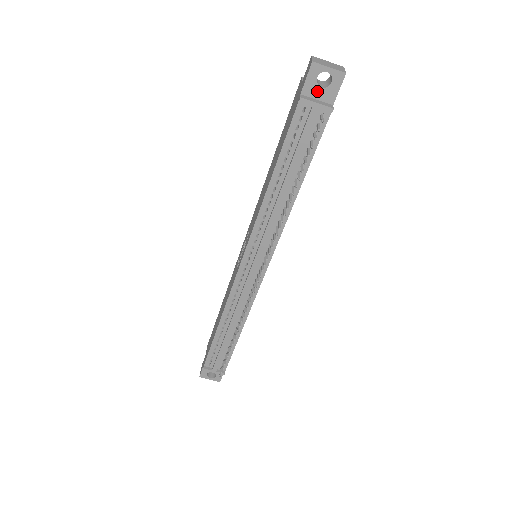
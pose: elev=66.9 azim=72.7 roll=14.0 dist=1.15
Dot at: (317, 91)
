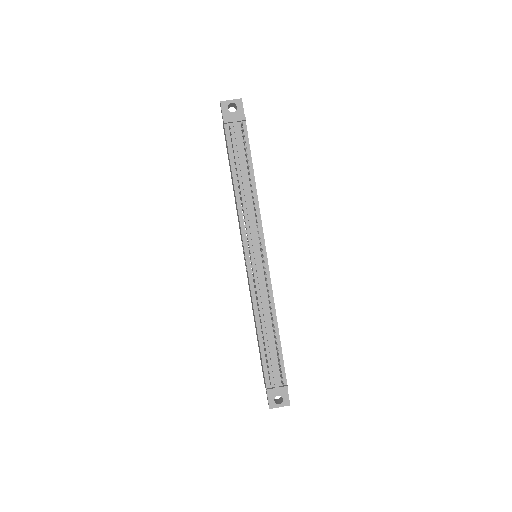
Dot at: (232, 116)
